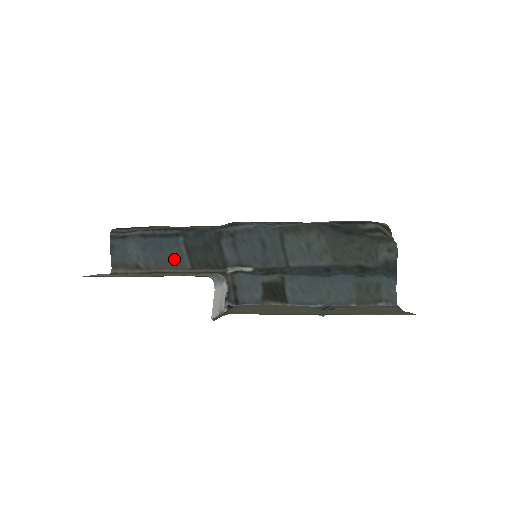
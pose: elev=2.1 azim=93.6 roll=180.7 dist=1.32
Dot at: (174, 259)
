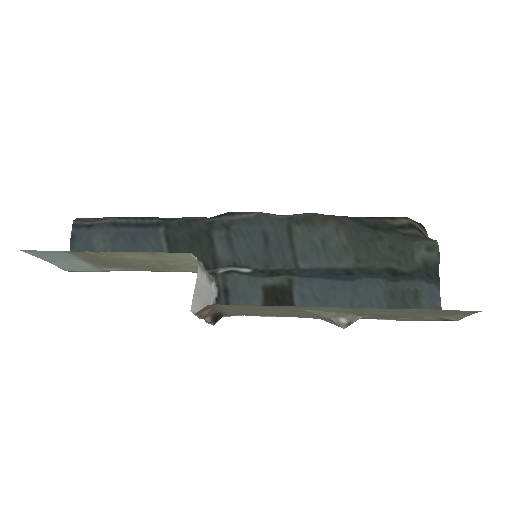
Dot at: occluded
